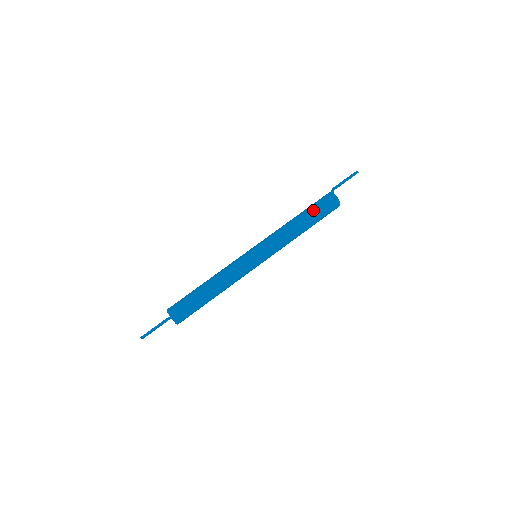
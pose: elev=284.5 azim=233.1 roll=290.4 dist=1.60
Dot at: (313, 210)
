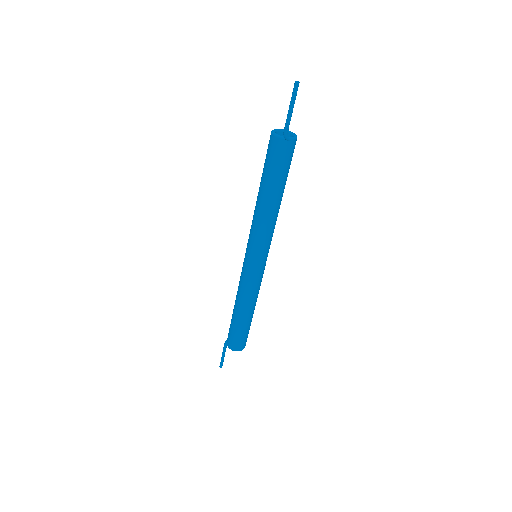
Dot at: (284, 178)
